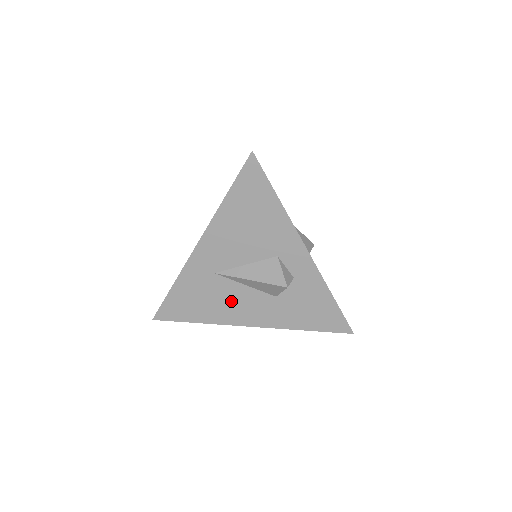
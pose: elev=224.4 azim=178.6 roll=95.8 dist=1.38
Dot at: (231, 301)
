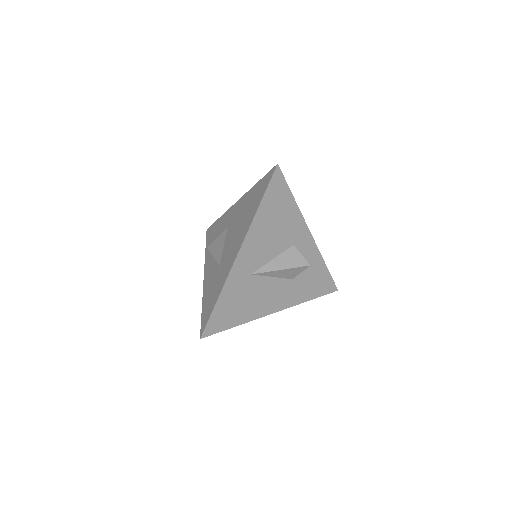
Dot at: (262, 295)
